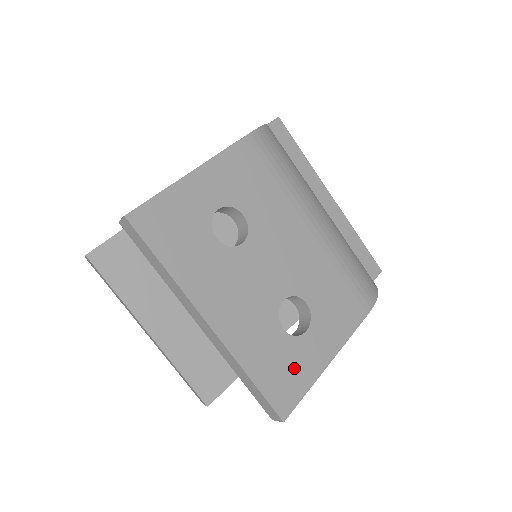
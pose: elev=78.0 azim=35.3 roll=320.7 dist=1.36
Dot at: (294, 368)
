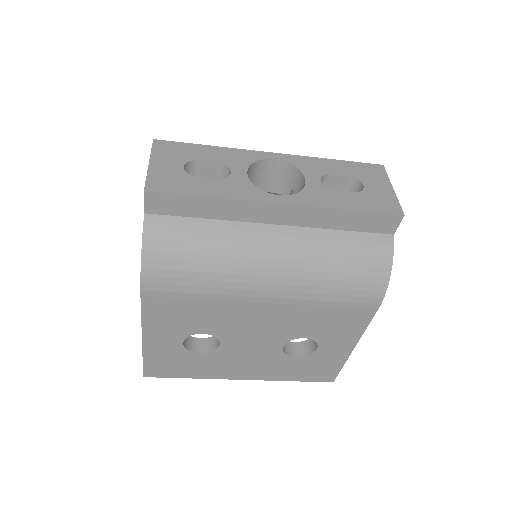
Dot at: (322, 365)
